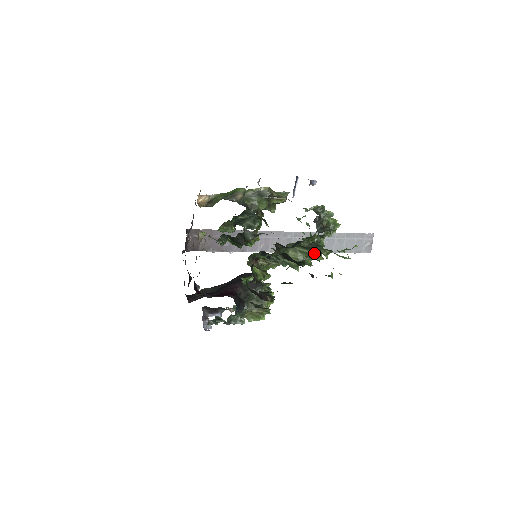
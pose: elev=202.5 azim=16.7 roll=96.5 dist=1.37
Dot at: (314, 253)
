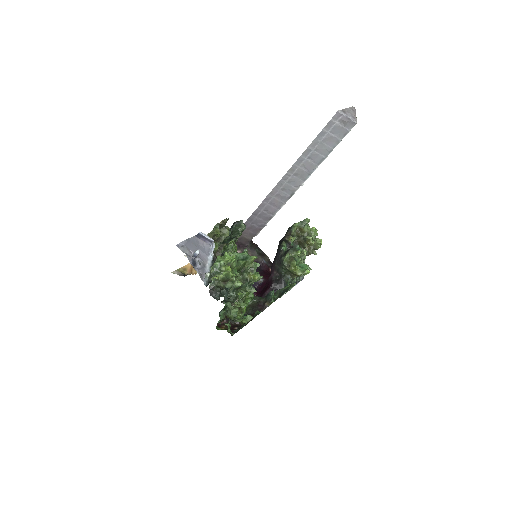
Dot at: (249, 279)
